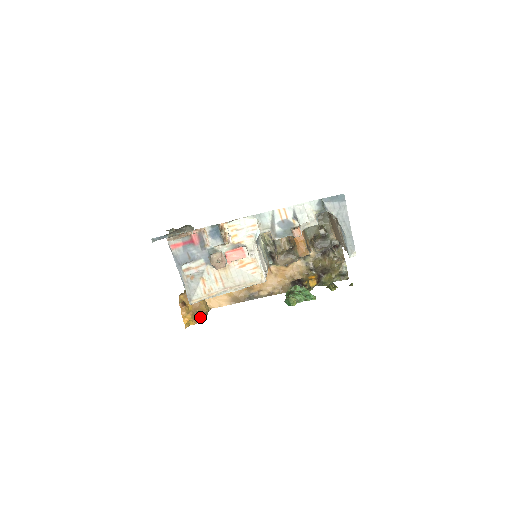
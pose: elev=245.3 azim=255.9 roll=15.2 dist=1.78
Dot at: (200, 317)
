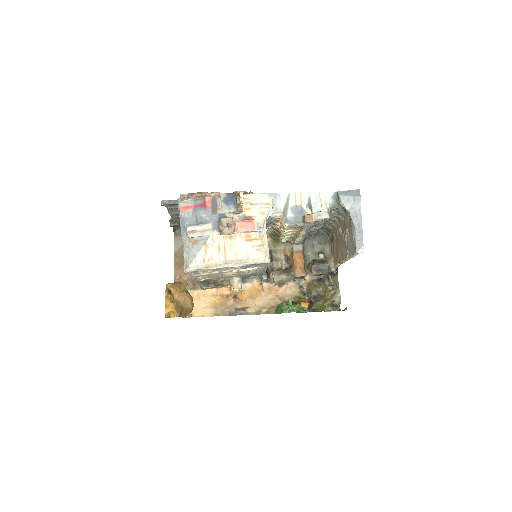
Dot at: (183, 312)
